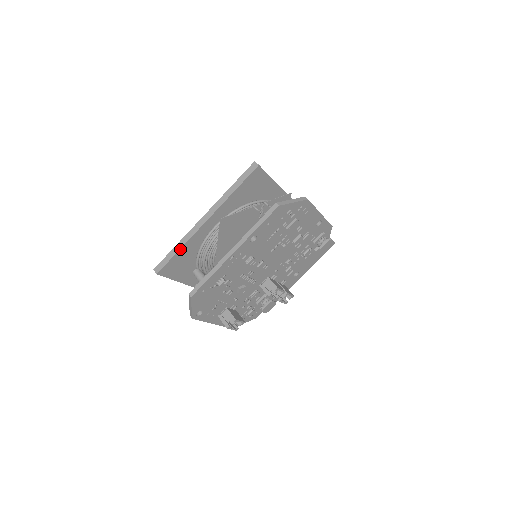
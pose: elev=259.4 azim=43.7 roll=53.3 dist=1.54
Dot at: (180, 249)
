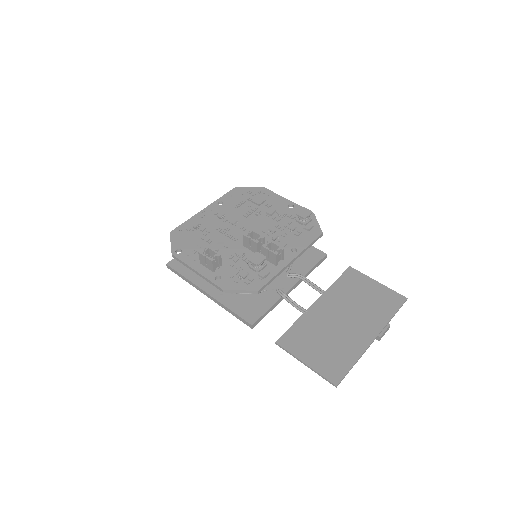
Dot at: occluded
